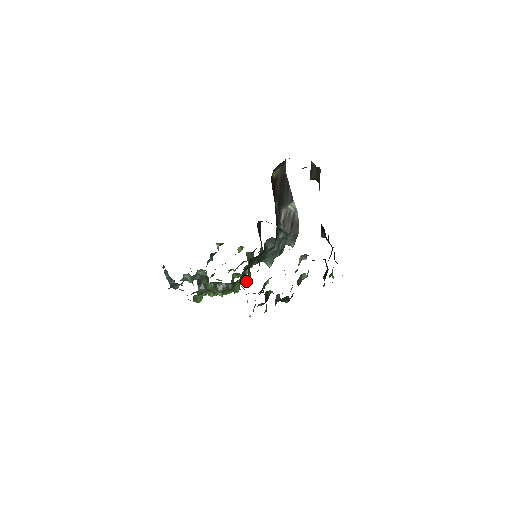
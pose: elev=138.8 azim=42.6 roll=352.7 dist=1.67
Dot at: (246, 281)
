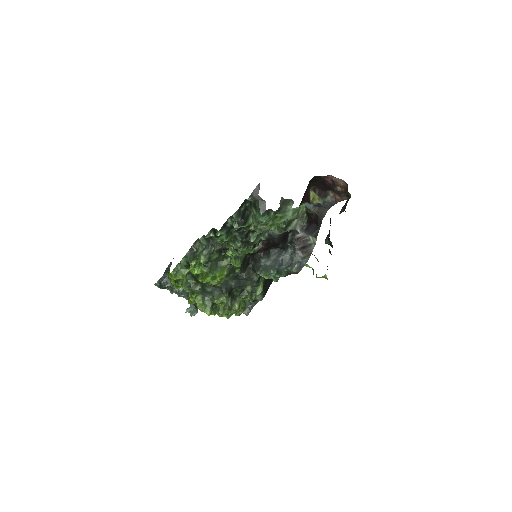
Dot at: (229, 302)
